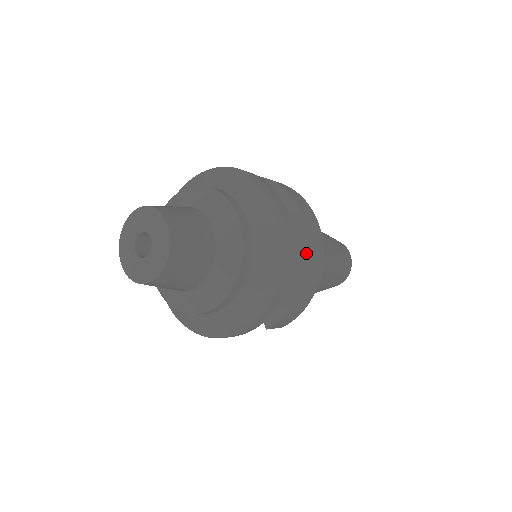
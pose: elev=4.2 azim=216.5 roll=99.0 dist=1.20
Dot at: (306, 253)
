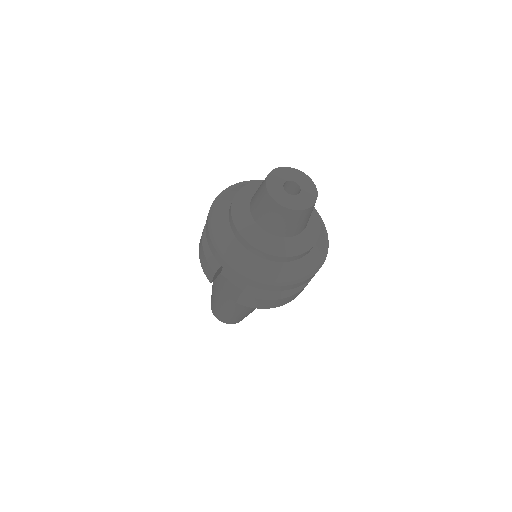
Dot at: (302, 286)
